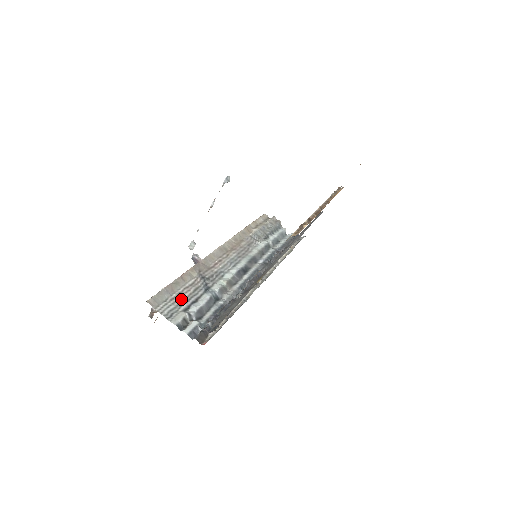
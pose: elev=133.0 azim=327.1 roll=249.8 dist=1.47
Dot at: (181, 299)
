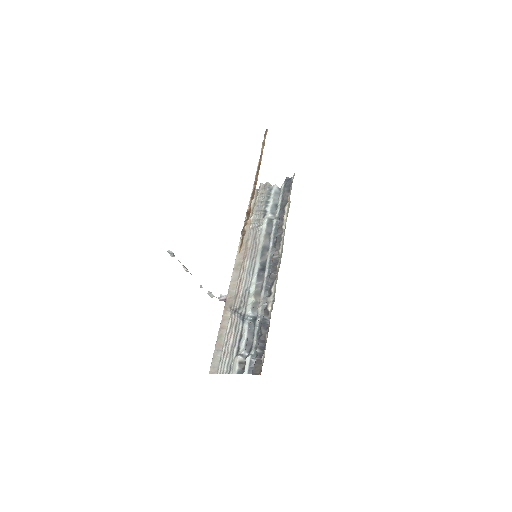
Dot at: (230, 347)
